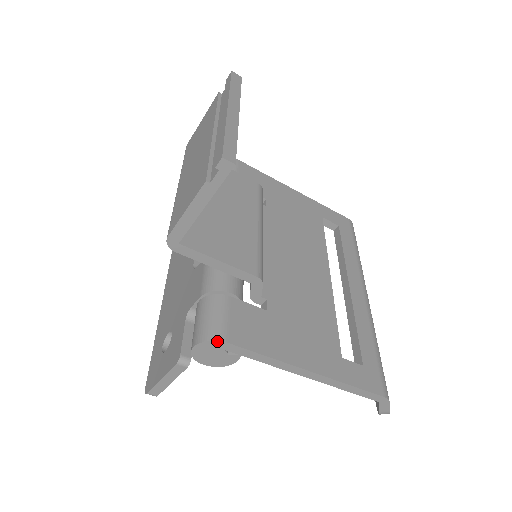
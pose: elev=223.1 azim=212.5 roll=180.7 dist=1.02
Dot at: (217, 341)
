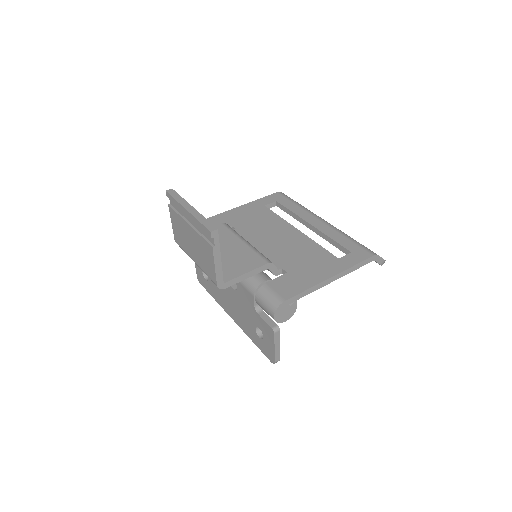
Dot at: (281, 304)
